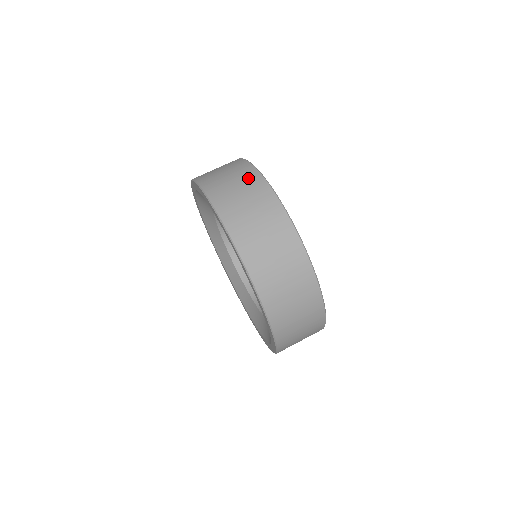
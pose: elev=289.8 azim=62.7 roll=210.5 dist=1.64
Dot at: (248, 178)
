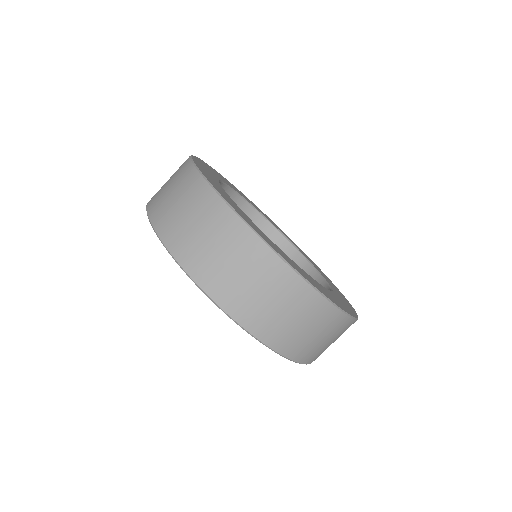
Dot at: (310, 308)
